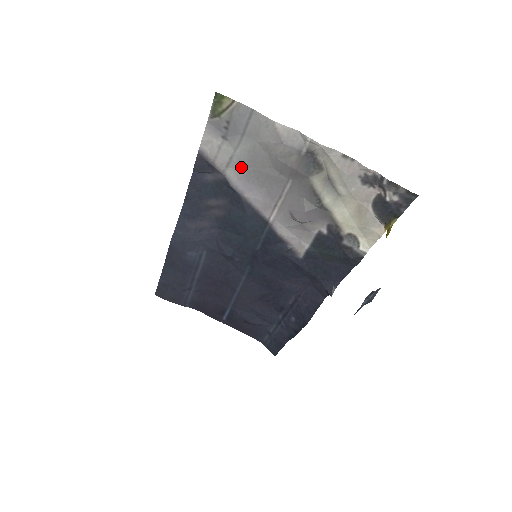
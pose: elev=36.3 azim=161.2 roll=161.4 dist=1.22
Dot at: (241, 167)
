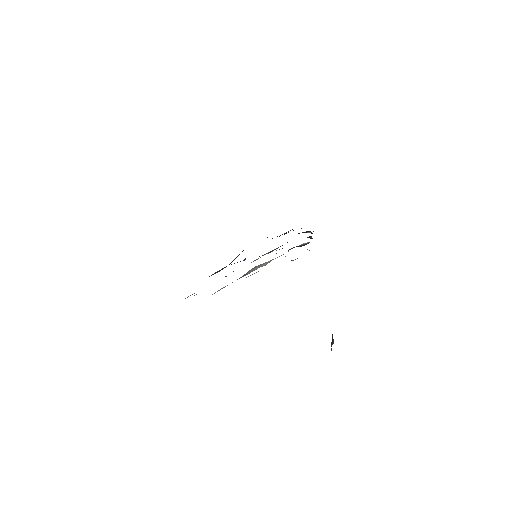
Dot at: occluded
